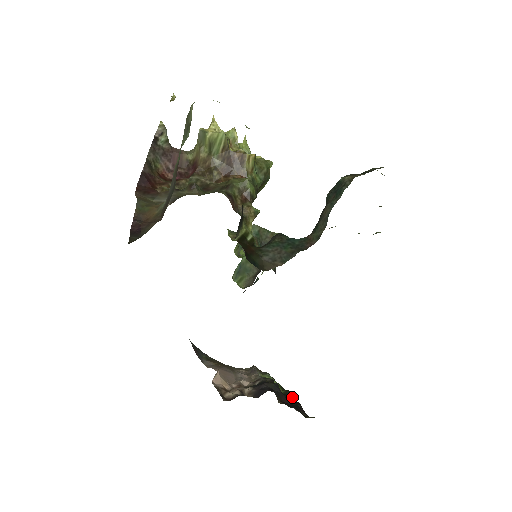
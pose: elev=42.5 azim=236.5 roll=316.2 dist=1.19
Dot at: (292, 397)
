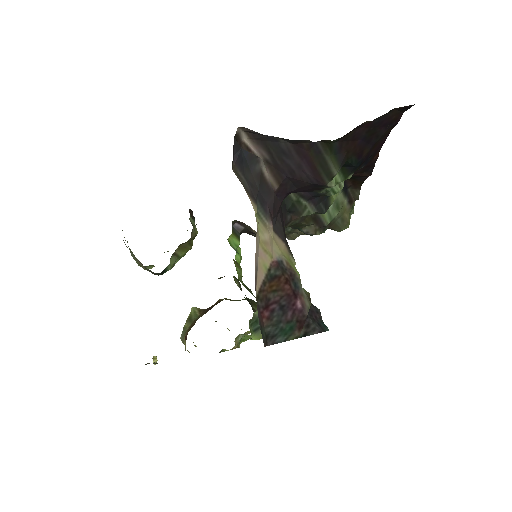
Dot at: occluded
